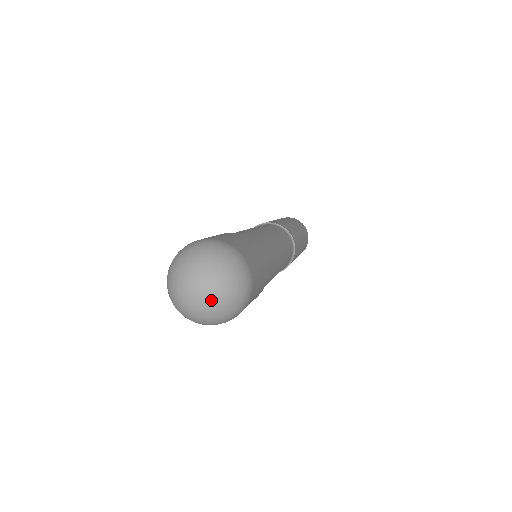
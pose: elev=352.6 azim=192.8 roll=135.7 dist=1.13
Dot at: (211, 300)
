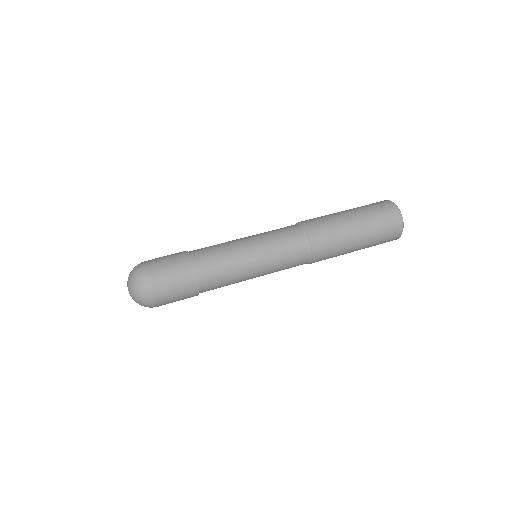
Dot at: (132, 298)
